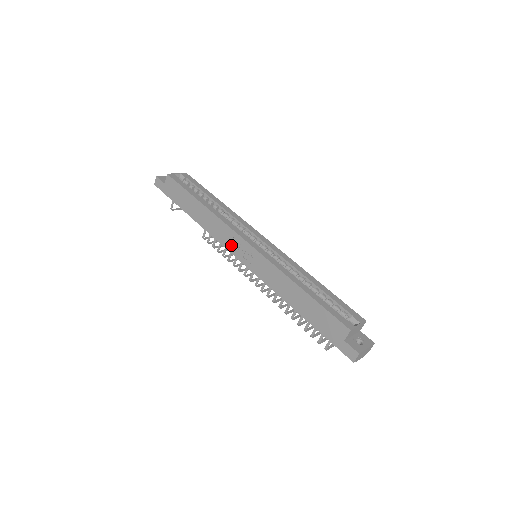
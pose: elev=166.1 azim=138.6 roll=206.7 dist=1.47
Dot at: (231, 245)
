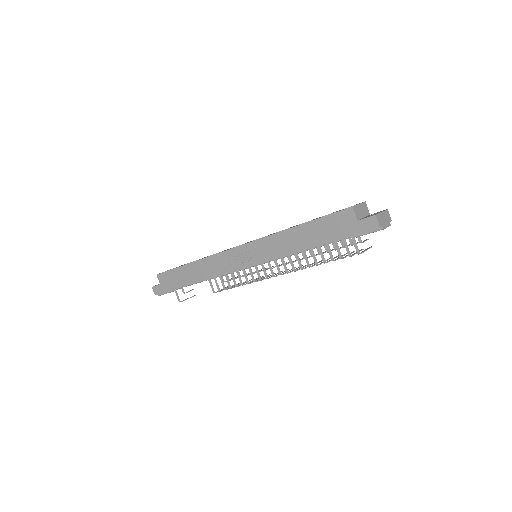
Dot at: (231, 265)
